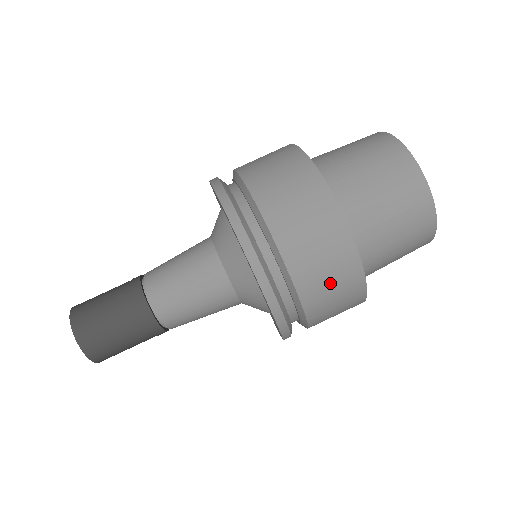
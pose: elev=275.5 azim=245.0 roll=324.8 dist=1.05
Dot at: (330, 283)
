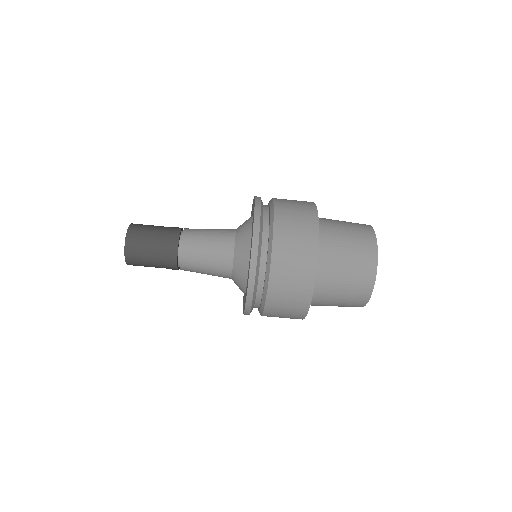
Dot at: (286, 309)
